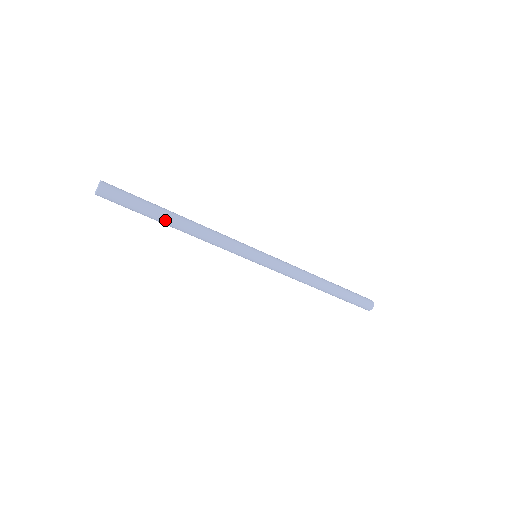
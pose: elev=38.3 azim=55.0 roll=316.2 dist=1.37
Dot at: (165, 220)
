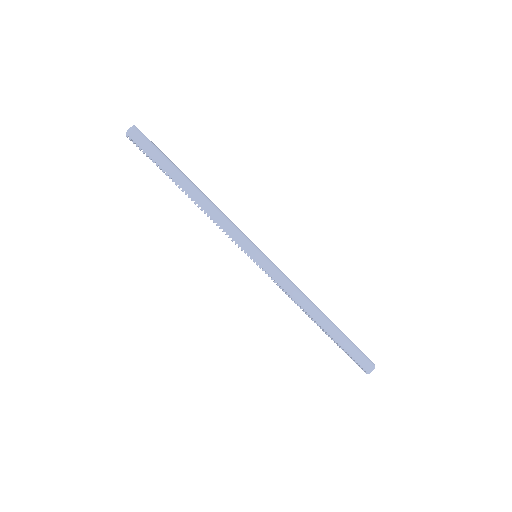
Dot at: (183, 175)
